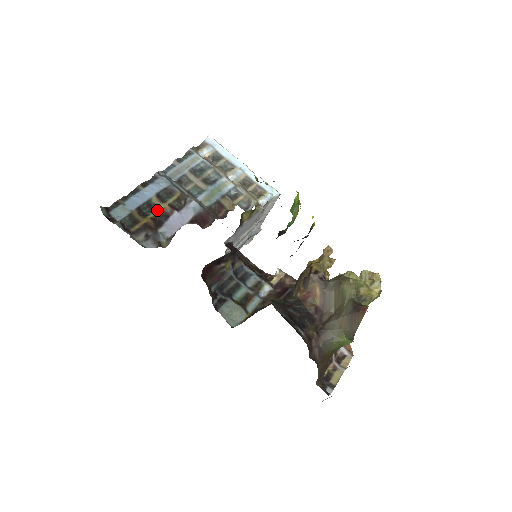
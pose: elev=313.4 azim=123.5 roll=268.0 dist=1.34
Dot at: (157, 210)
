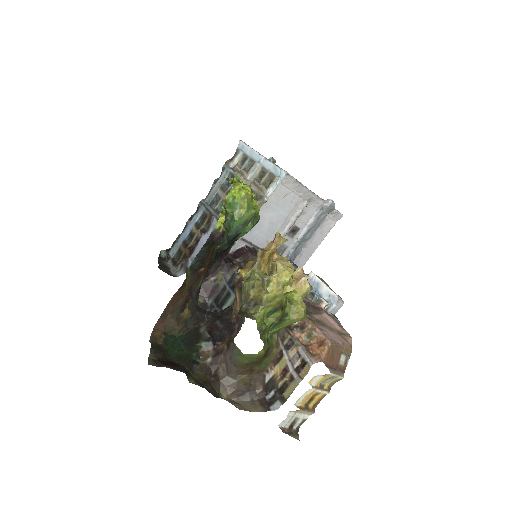
Dot at: (194, 238)
